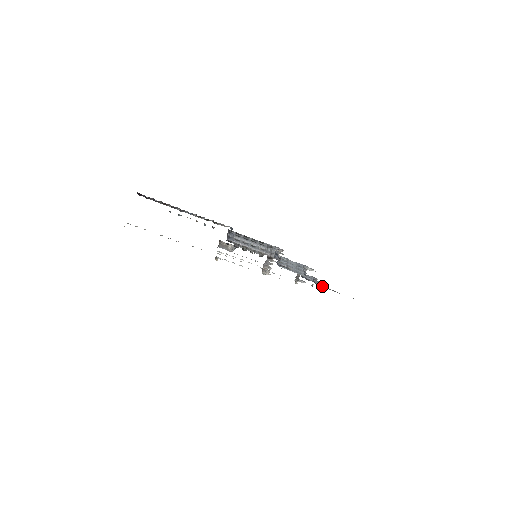
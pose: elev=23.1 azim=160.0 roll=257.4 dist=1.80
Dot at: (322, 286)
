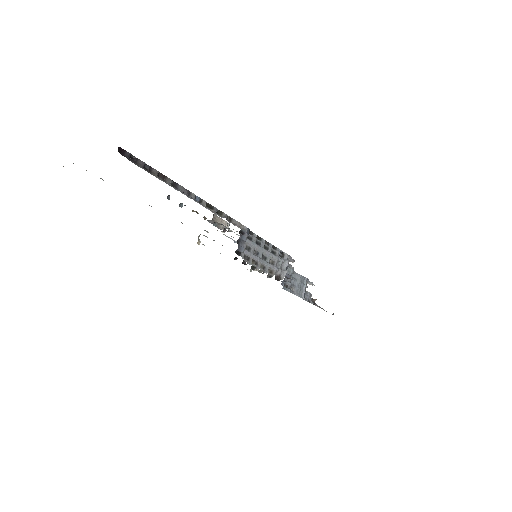
Dot at: occluded
